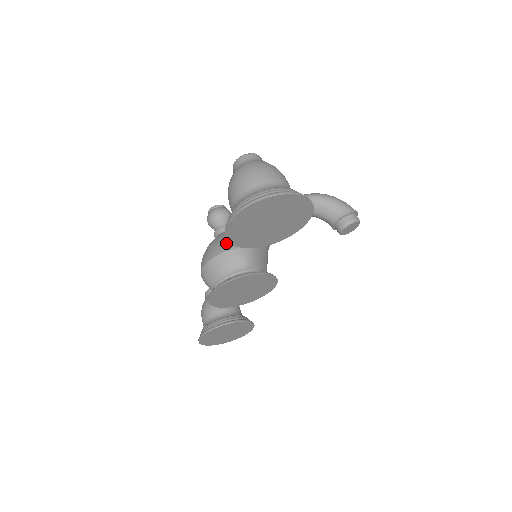
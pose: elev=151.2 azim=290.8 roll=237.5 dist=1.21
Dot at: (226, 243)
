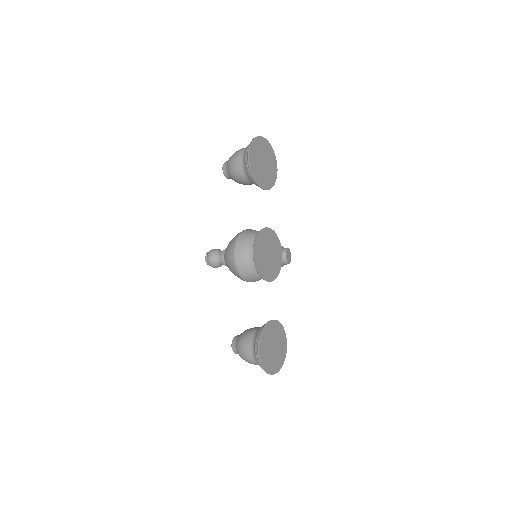
Dot at: occluded
